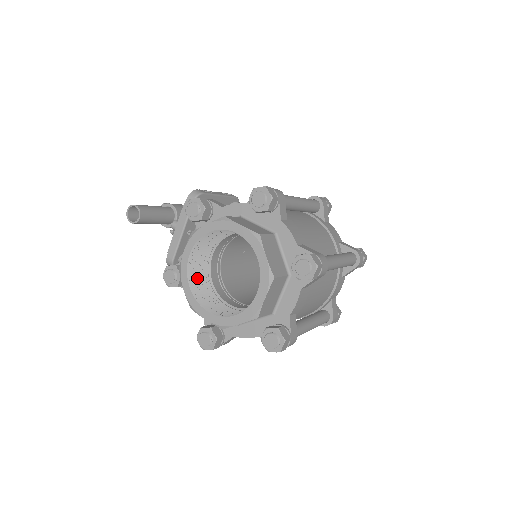
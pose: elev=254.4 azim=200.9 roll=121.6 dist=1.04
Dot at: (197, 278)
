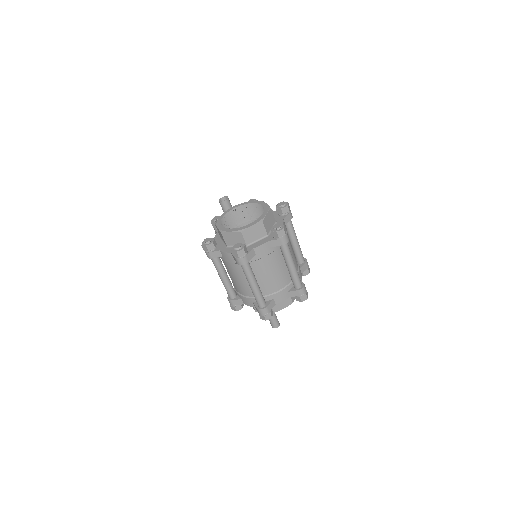
Dot at: (228, 221)
